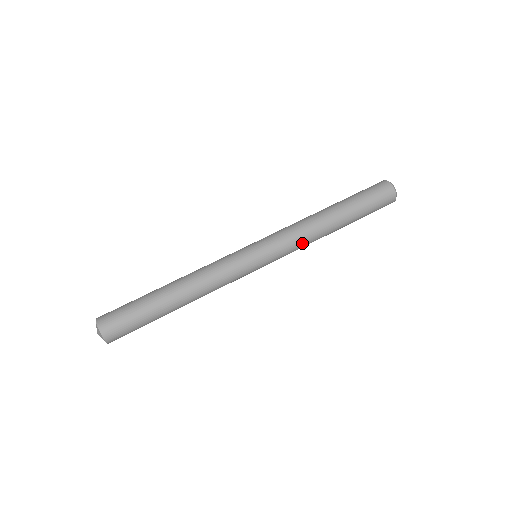
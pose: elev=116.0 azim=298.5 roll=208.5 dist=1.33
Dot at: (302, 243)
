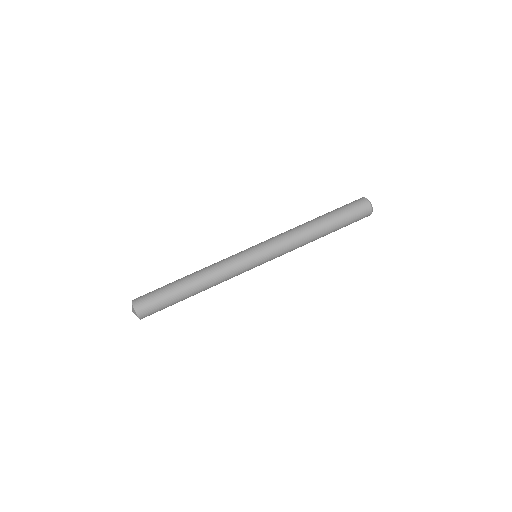
Dot at: (291, 241)
